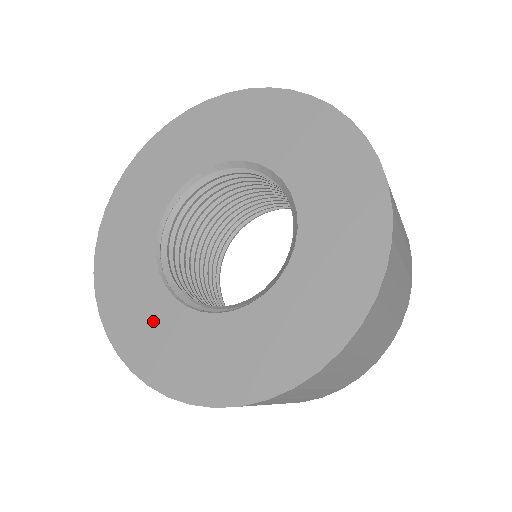
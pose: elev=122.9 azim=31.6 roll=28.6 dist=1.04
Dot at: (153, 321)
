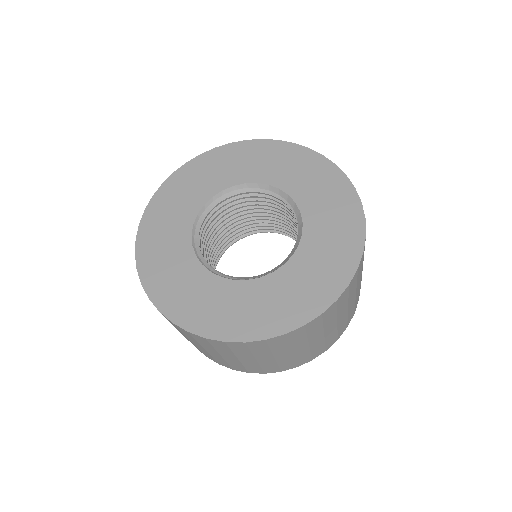
Dot at: (183, 279)
